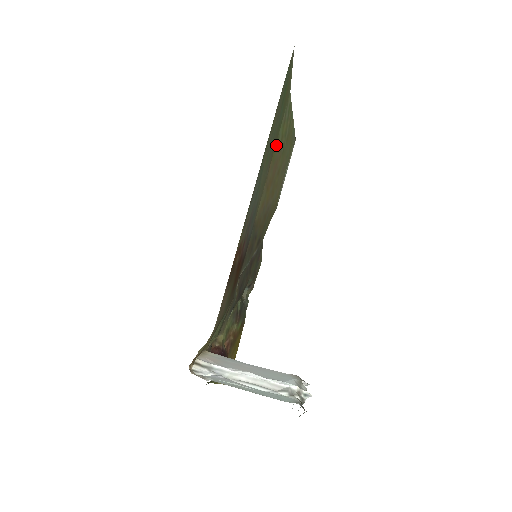
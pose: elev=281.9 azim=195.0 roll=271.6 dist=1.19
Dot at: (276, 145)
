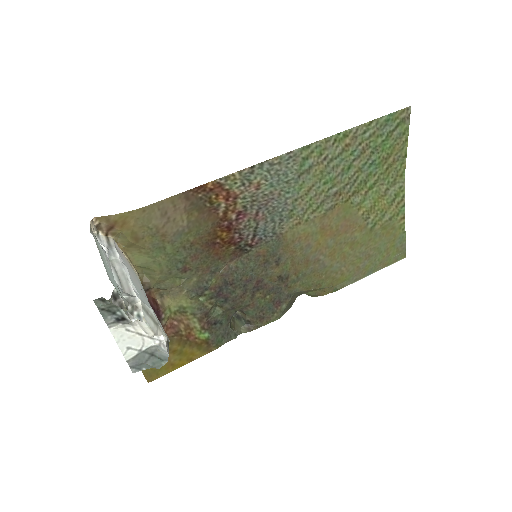
Dot at: (357, 201)
